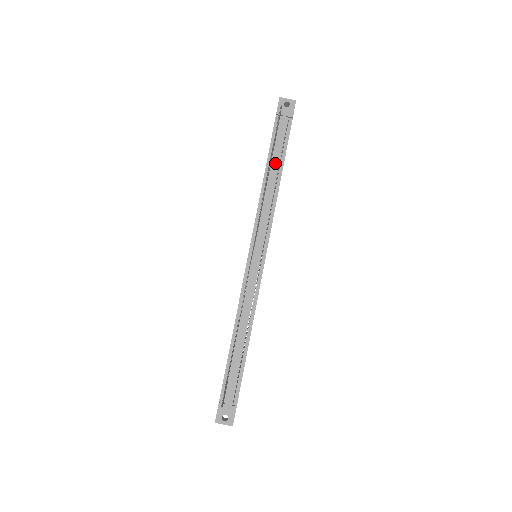
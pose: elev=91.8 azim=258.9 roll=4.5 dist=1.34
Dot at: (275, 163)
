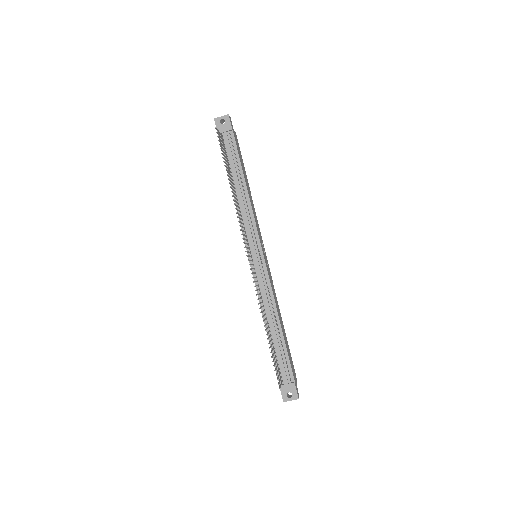
Dot at: (235, 174)
